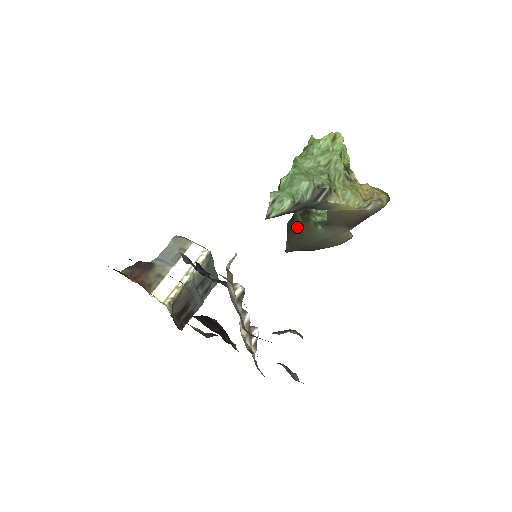
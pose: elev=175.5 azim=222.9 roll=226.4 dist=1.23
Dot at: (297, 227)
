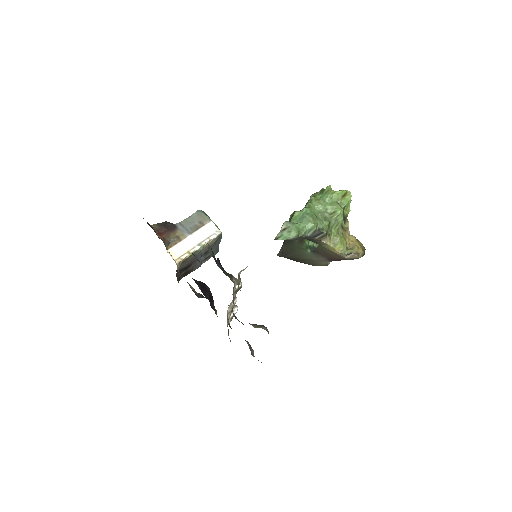
Dot at: (293, 242)
